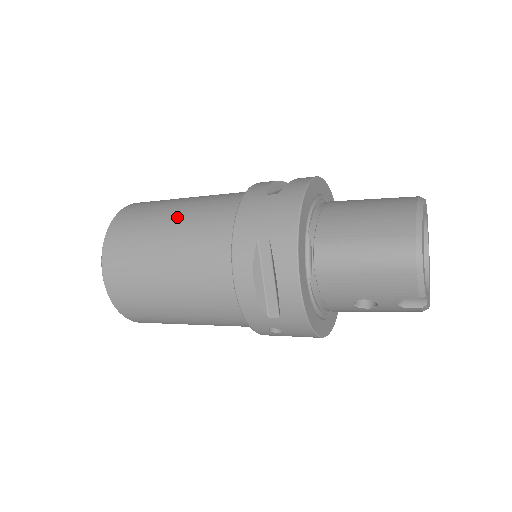
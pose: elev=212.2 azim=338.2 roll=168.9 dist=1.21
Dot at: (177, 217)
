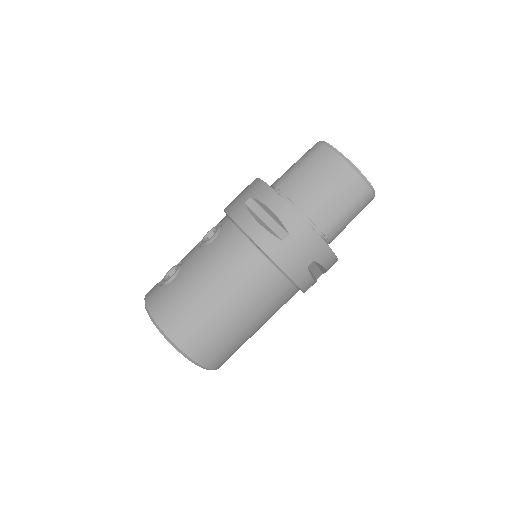
Dot at: (232, 303)
